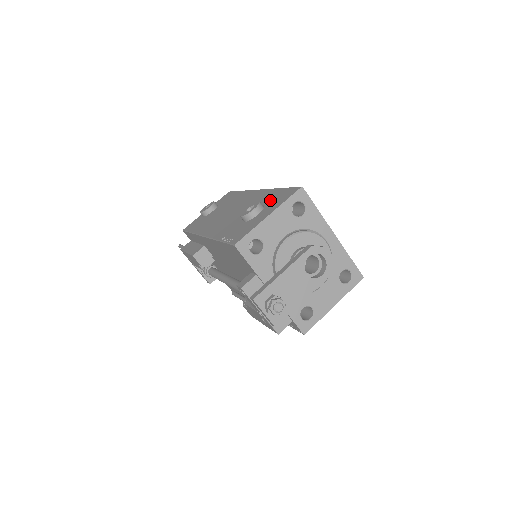
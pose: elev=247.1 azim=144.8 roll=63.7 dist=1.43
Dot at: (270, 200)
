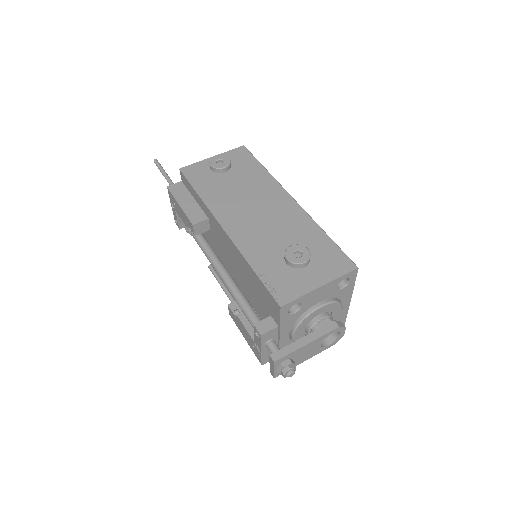
Dot at: (318, 251)
